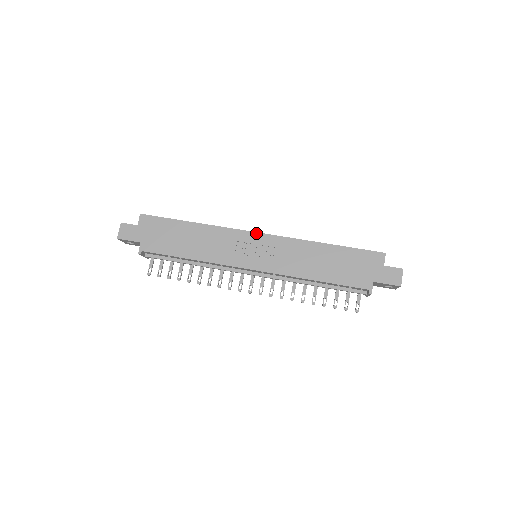
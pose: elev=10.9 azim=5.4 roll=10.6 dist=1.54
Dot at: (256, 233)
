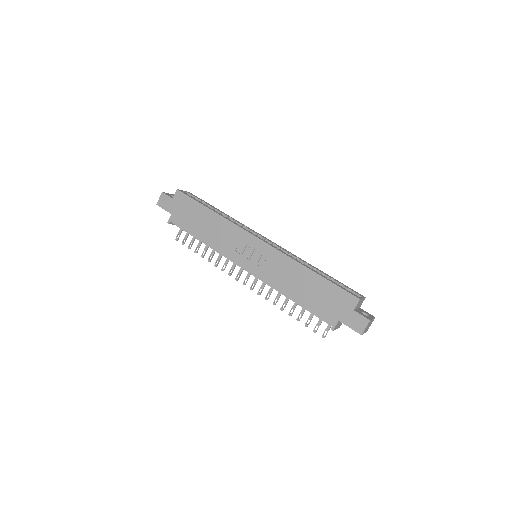
Dot at: (257, 238)
